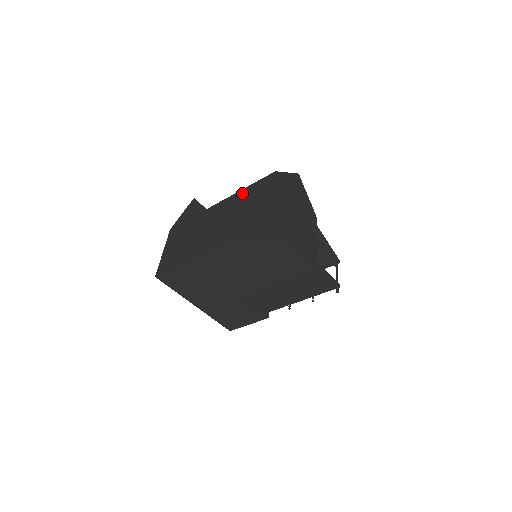
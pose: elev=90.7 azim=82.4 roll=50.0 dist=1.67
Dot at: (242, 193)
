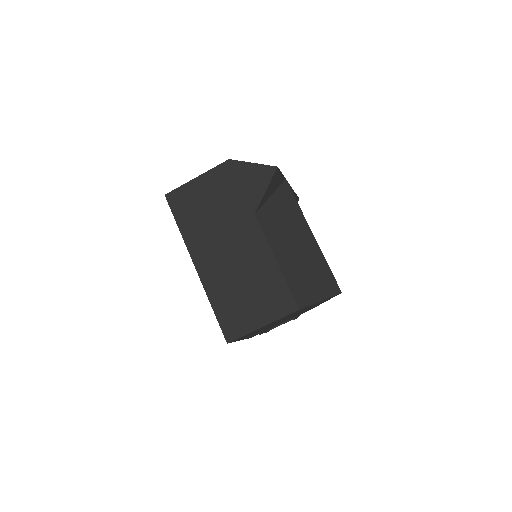
Dot at: (272, 270)
